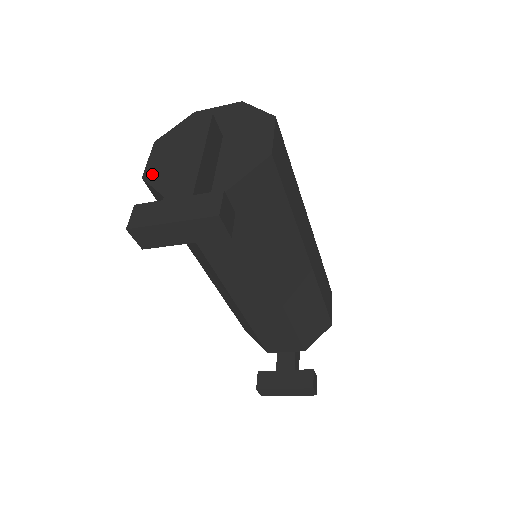
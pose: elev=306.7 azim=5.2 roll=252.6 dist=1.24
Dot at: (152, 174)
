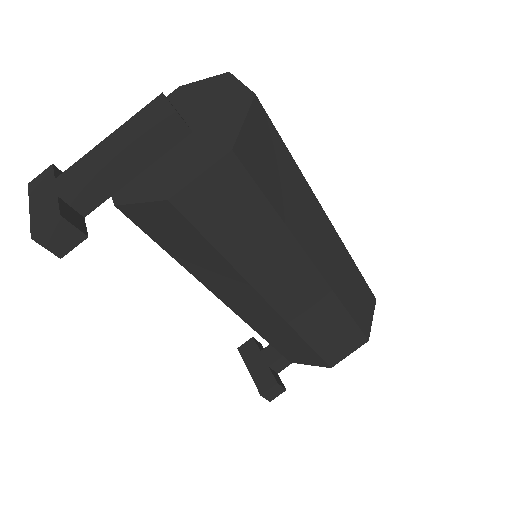
Dot at: occluded
